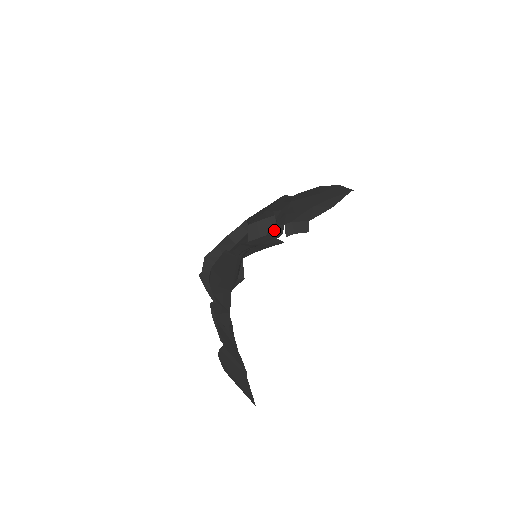
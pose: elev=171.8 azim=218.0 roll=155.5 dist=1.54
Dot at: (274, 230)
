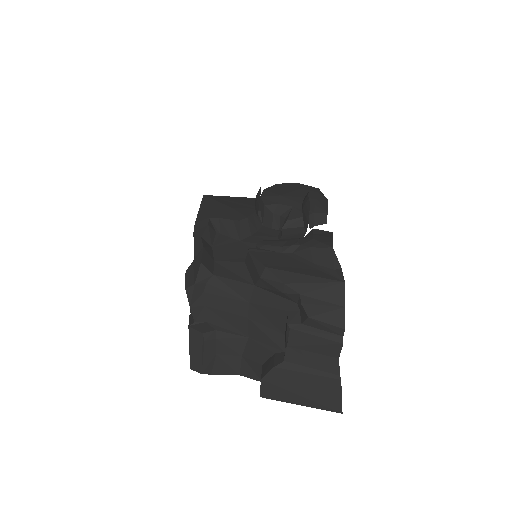
Dot at: (293, 223)
